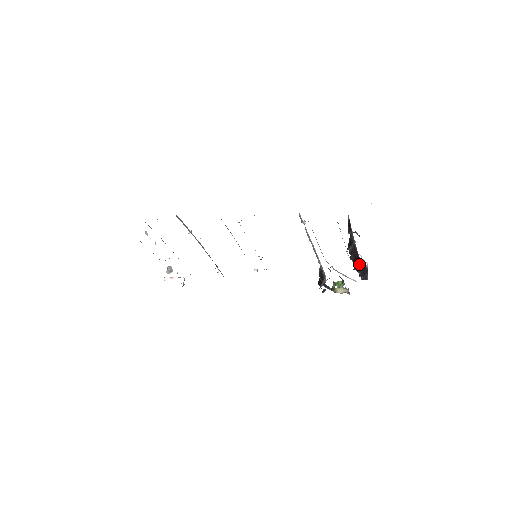
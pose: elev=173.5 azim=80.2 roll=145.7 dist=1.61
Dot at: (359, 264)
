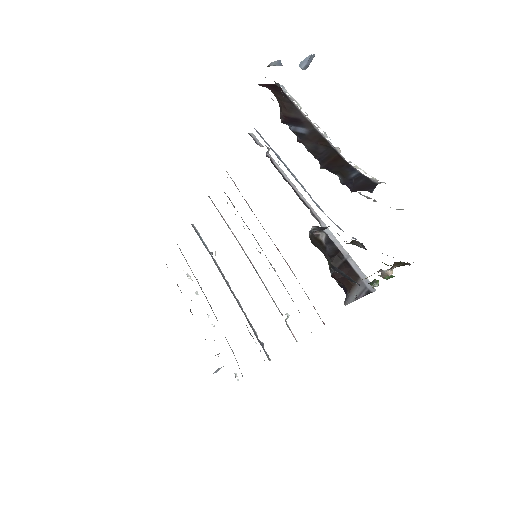
Dot at: (346, 171)
